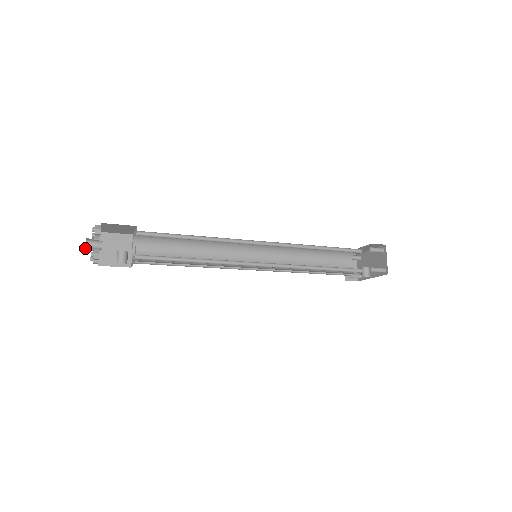
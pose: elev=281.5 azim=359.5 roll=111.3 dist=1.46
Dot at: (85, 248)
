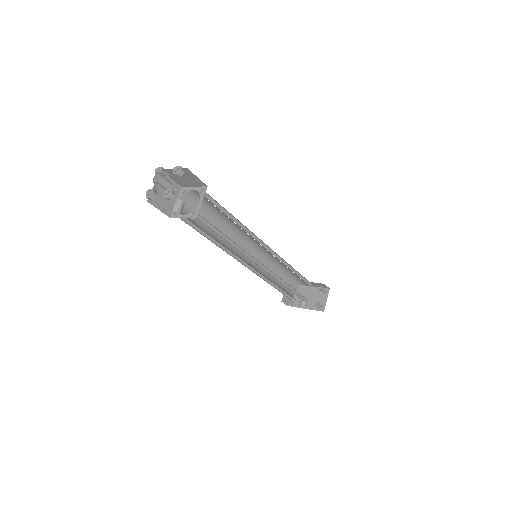
Dot at: occluded
